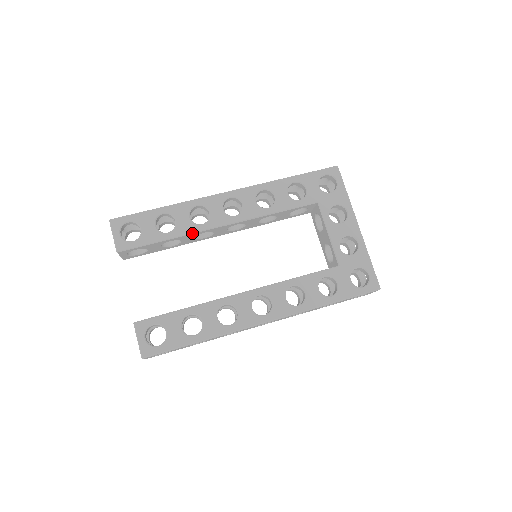
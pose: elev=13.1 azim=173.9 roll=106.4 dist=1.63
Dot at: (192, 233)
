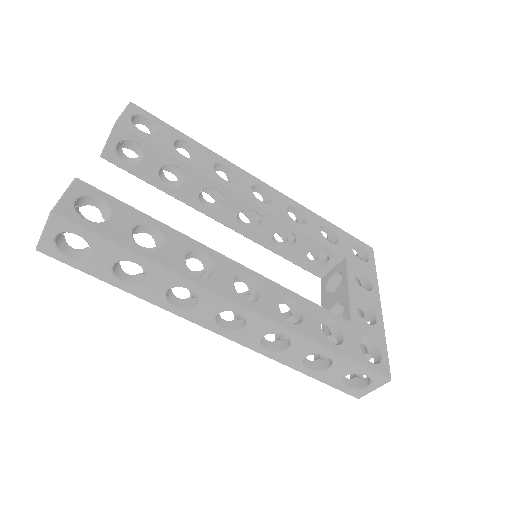
Dot at: (208, 176)
